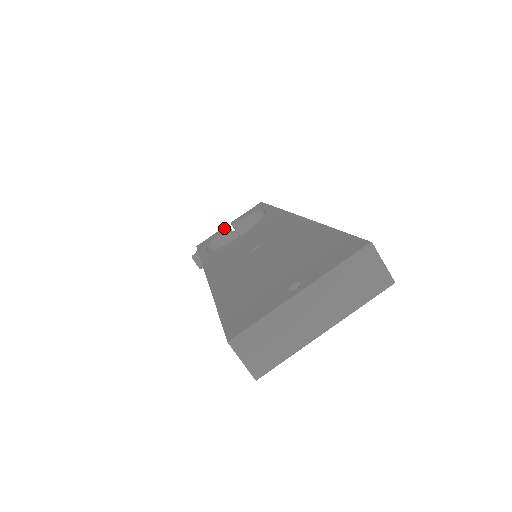
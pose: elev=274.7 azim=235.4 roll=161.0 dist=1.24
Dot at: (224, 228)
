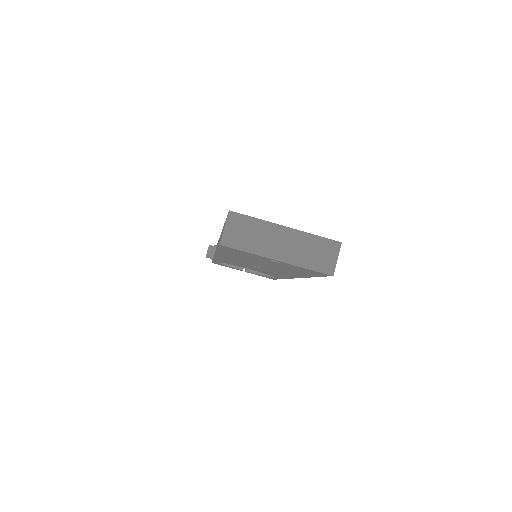
Dot at: occluded
